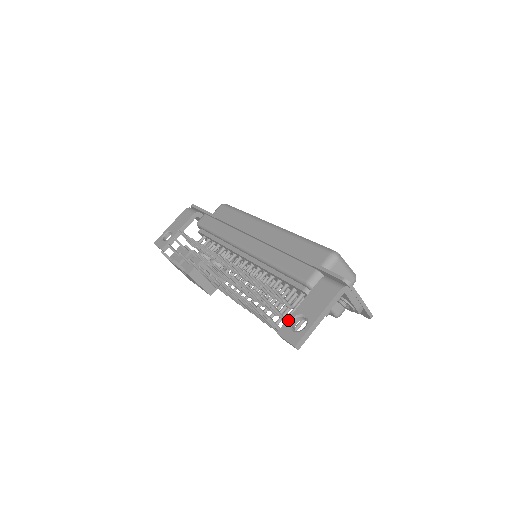
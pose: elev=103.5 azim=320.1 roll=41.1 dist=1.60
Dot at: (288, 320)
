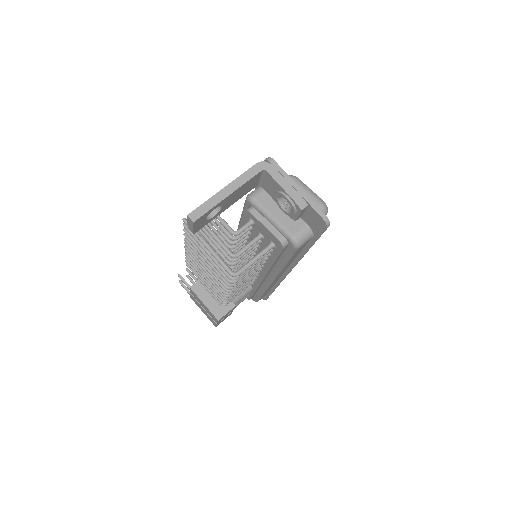
Dot at: occluded
